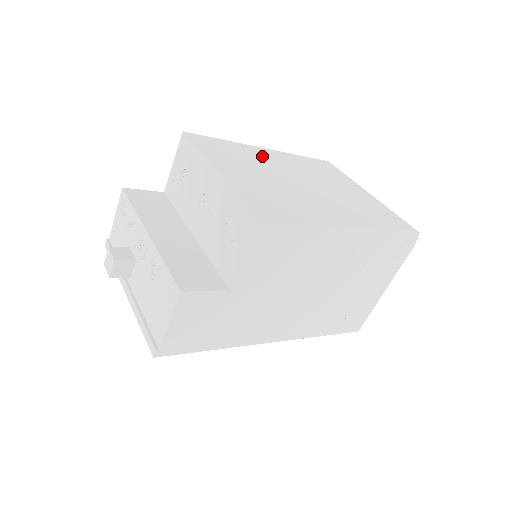
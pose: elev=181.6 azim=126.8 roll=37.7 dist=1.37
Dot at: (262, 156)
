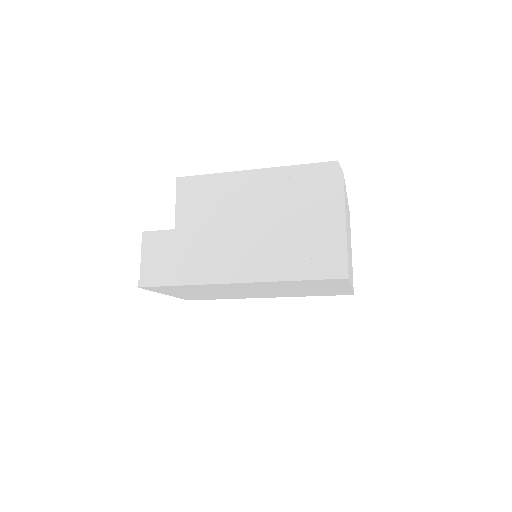
Dot at: occluded
